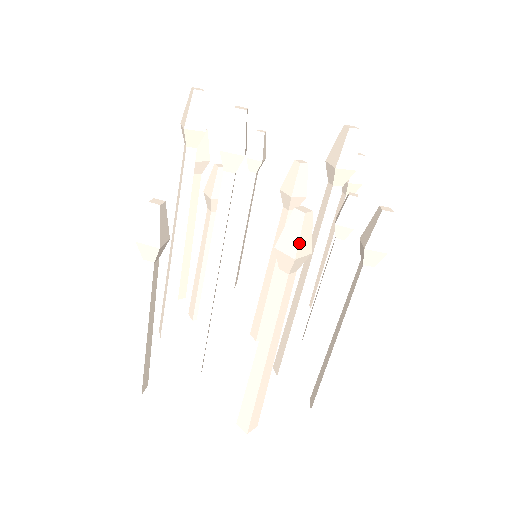
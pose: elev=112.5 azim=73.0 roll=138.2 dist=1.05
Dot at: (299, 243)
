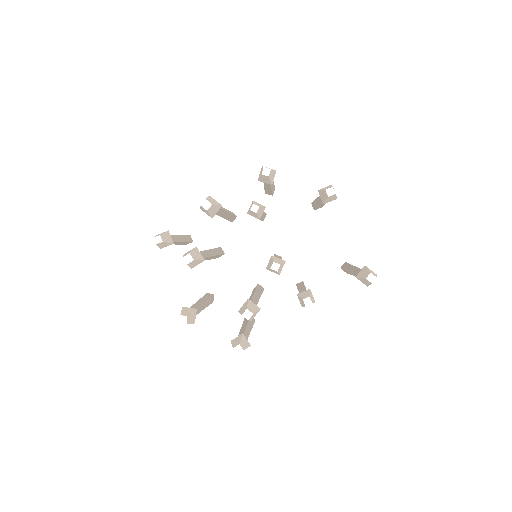
Dot at: occluded
